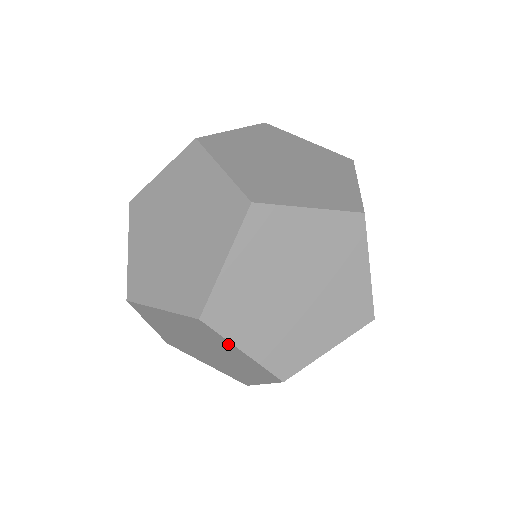
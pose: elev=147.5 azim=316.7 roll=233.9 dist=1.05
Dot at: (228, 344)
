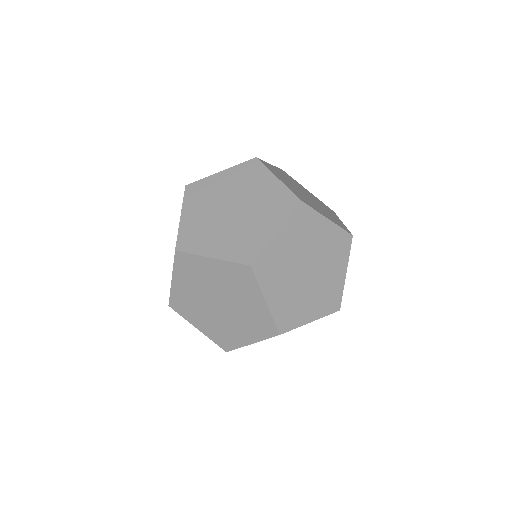
Dot at: occluded
